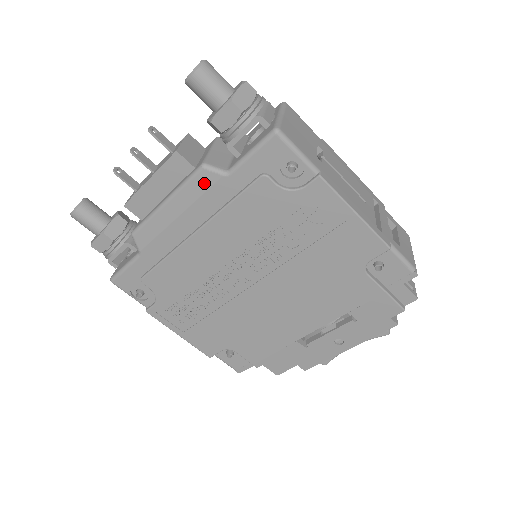
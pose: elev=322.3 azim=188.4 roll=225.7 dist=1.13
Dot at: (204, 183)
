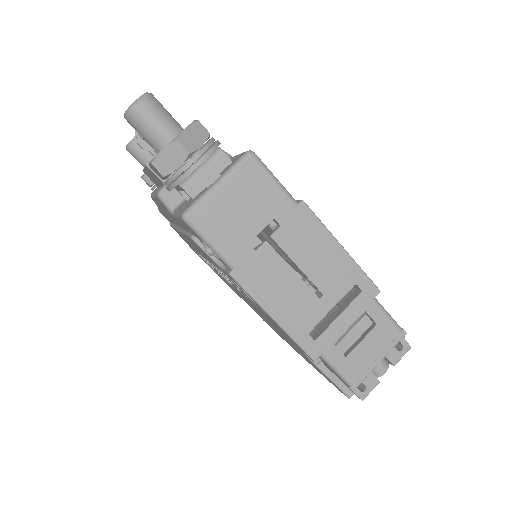
Dot at: (164, 207)
